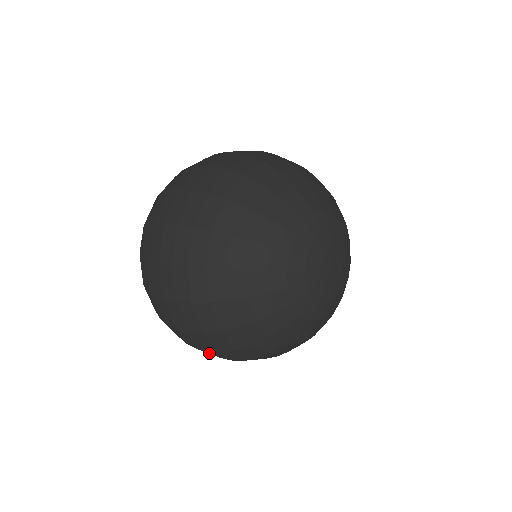
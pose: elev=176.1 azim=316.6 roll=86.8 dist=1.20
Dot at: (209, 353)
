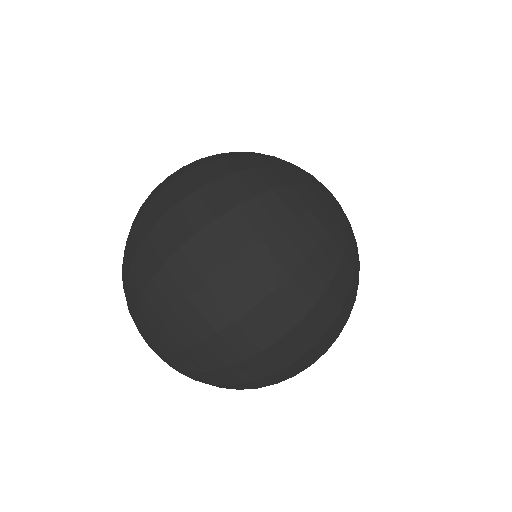
Dot at: (309, 358)
